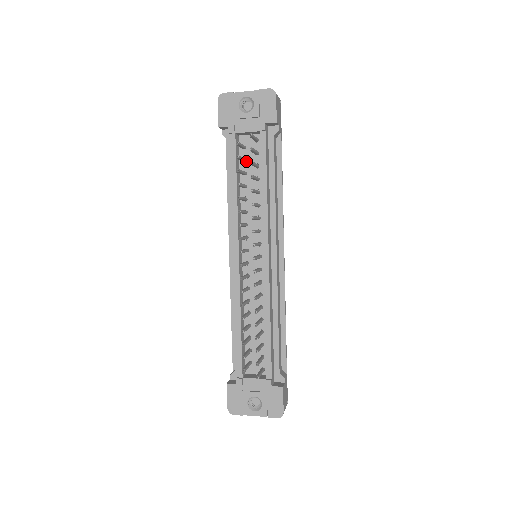
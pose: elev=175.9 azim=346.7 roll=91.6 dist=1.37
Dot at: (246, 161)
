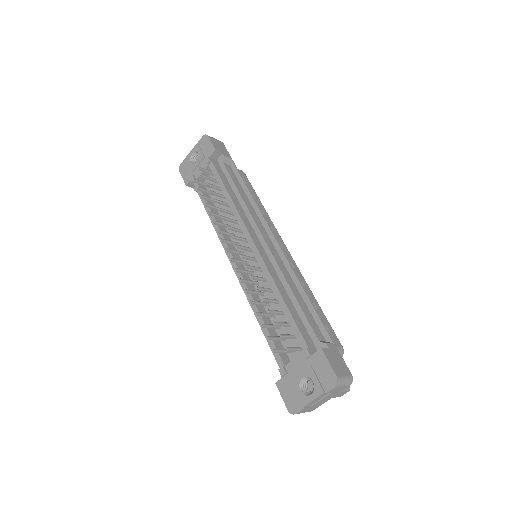
Dot at: occluded
